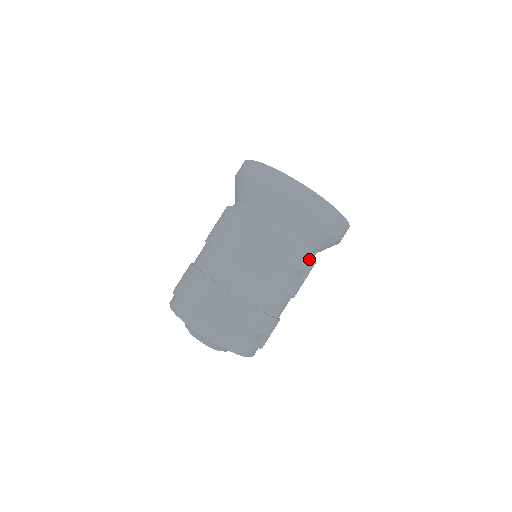
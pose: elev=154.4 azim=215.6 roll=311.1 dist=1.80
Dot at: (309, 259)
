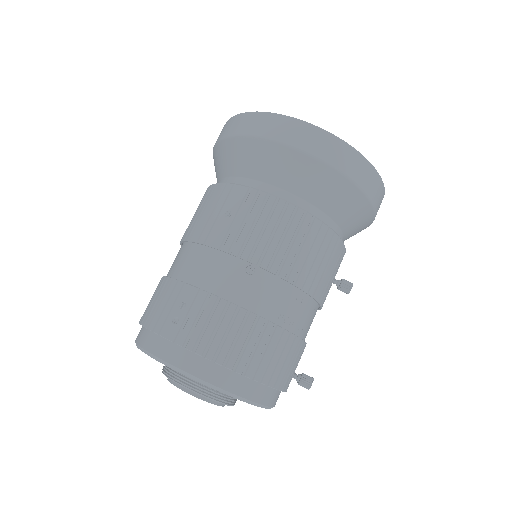
Dot at: occluded
